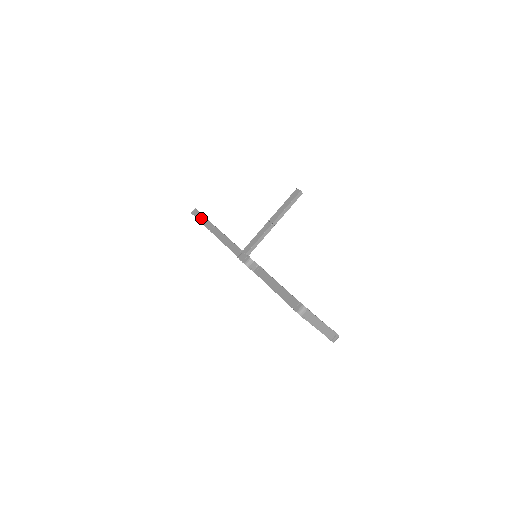
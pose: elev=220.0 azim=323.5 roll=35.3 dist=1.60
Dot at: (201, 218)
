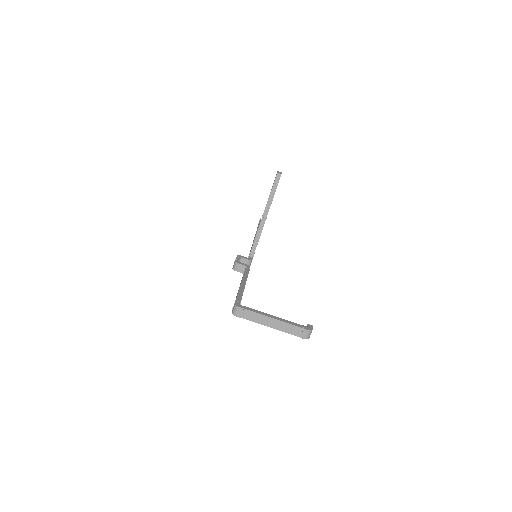
Dot at: (257, 227)
